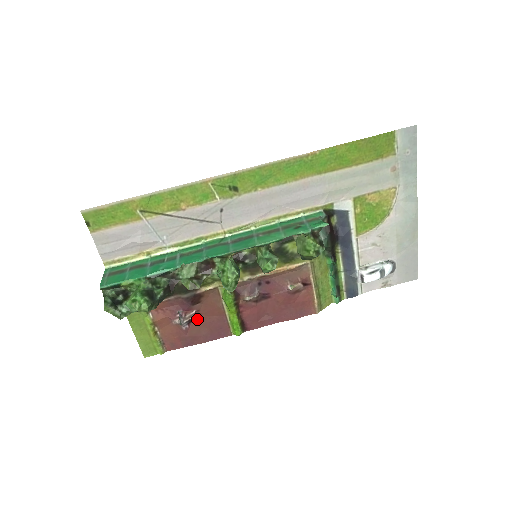
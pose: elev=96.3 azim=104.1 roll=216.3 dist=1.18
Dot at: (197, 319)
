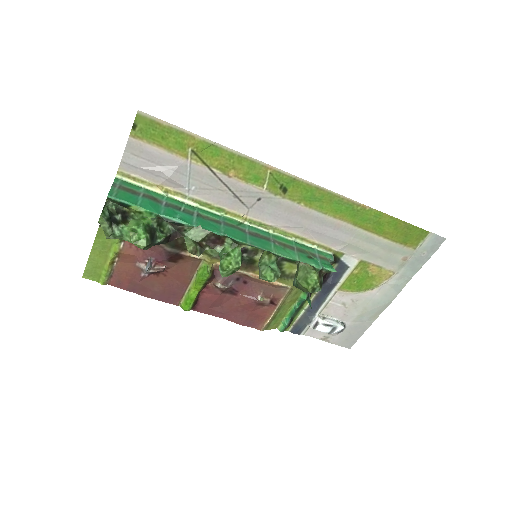
Dot at: (160, 274)
